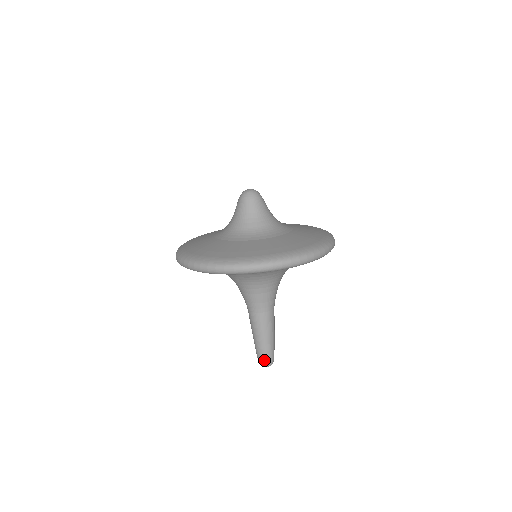
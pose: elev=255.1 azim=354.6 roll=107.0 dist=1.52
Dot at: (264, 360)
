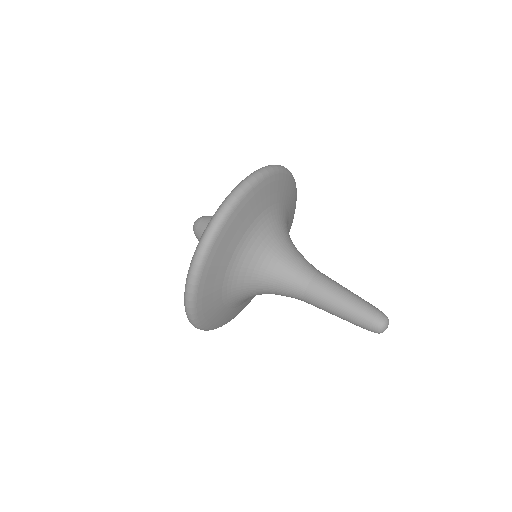
Dot at: (375, 315)
